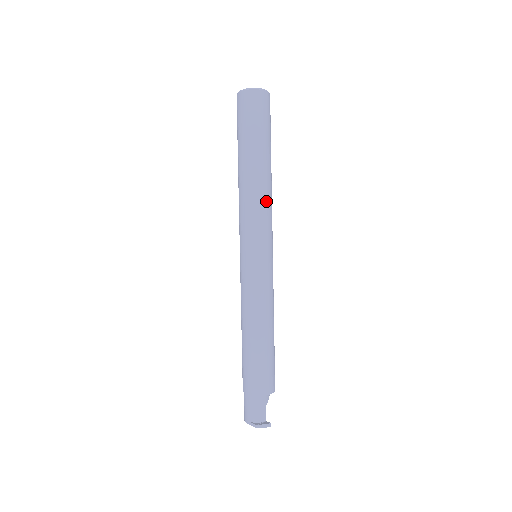
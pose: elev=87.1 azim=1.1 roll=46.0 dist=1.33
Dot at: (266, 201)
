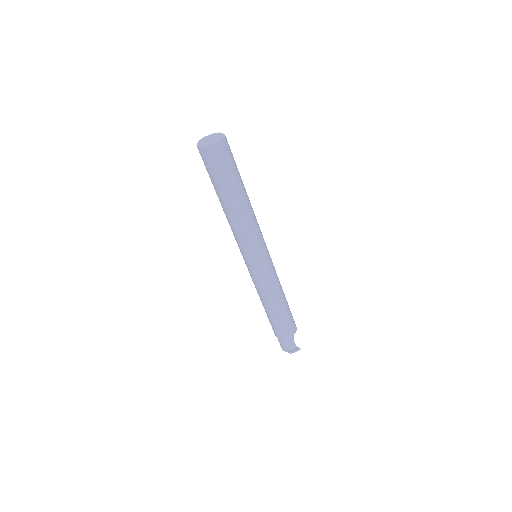
Dot at: (252, 223)
